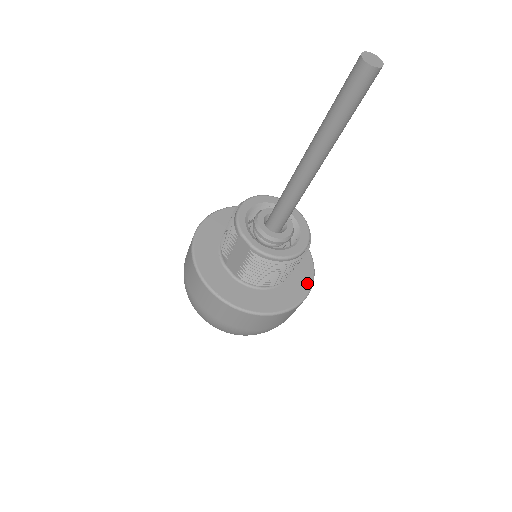
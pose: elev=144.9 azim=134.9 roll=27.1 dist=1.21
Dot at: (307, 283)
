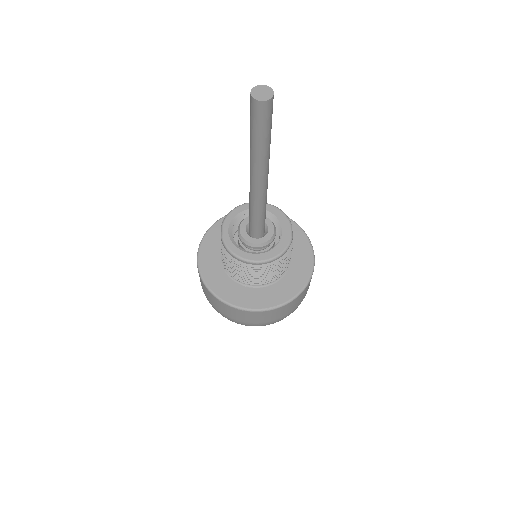
Dot at: (282, 299)
